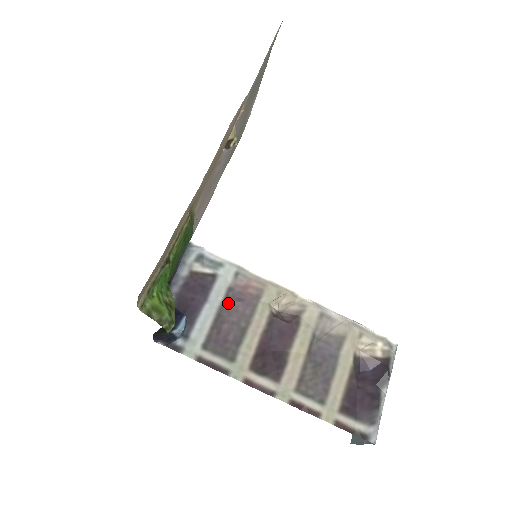
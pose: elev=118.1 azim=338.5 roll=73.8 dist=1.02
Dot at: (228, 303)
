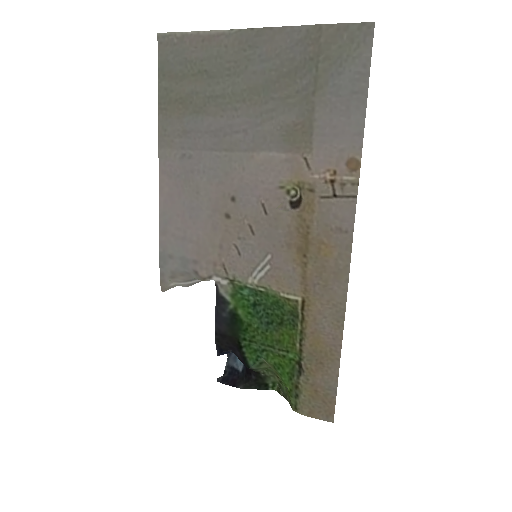
Dot at: occluded
